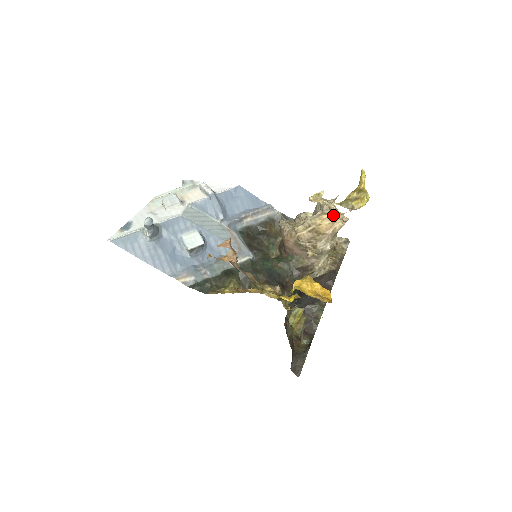
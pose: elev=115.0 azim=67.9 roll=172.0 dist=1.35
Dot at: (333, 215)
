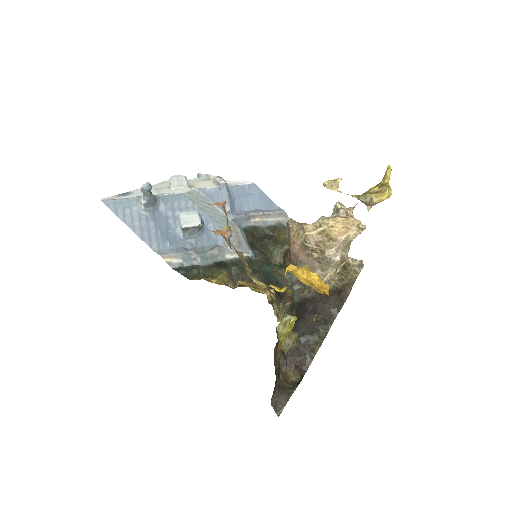
Dot at: (349, 220)
